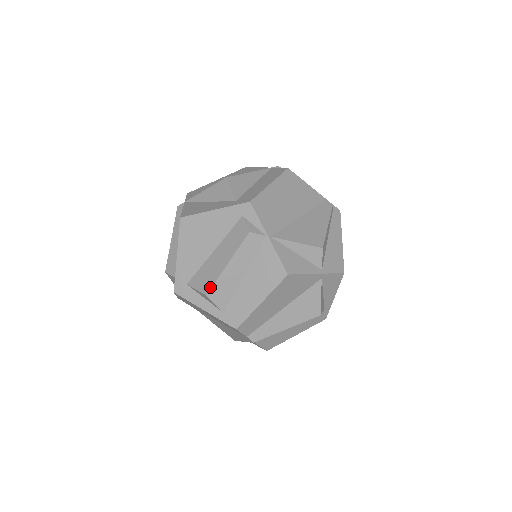
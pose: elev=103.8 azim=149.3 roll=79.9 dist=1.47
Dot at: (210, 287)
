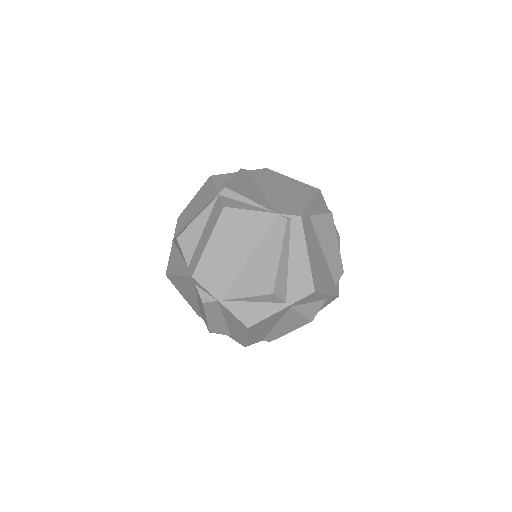
Dot at: (208, 328)
